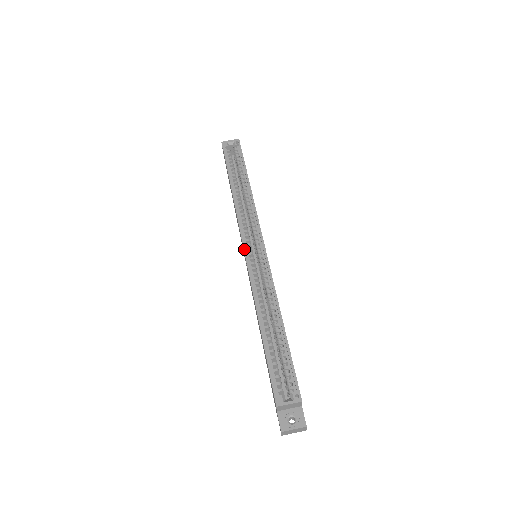
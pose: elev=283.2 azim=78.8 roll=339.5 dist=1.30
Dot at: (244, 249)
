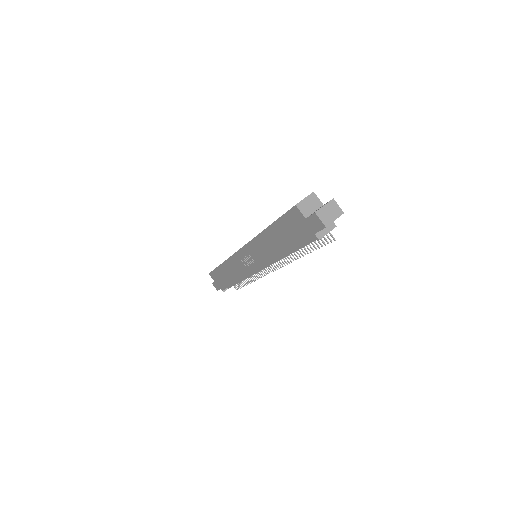
Dot at: (240, 249)
